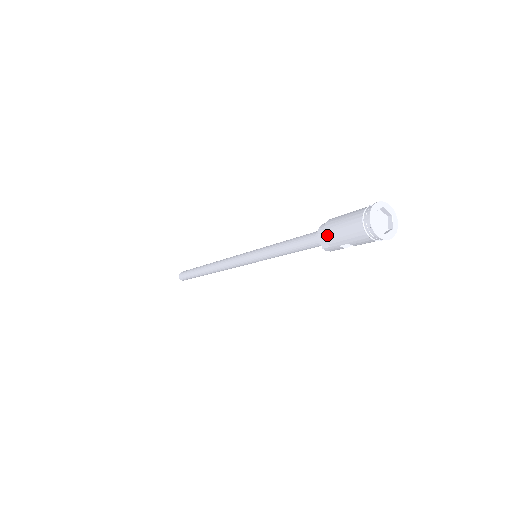
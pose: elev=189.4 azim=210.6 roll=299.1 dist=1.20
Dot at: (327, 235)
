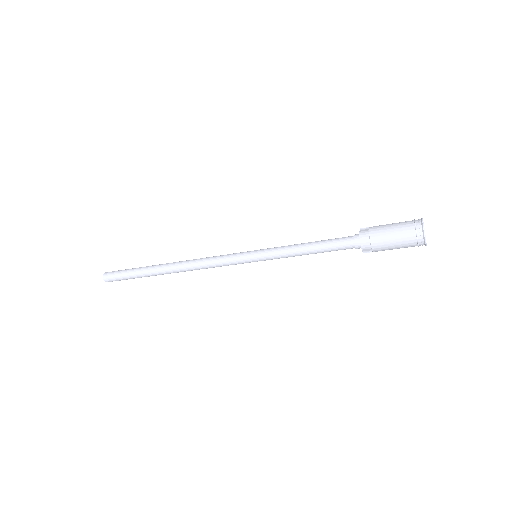
Dot at: (376, 247)
